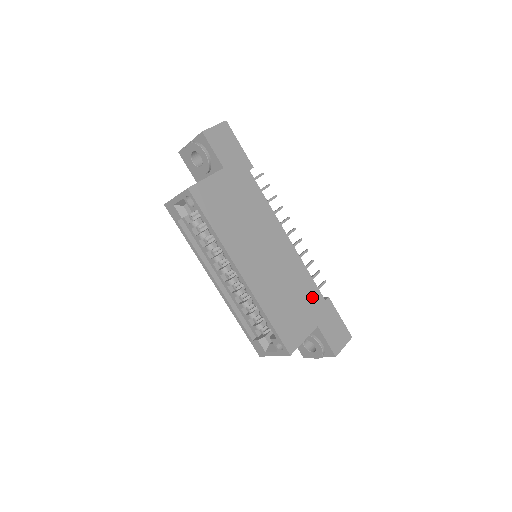
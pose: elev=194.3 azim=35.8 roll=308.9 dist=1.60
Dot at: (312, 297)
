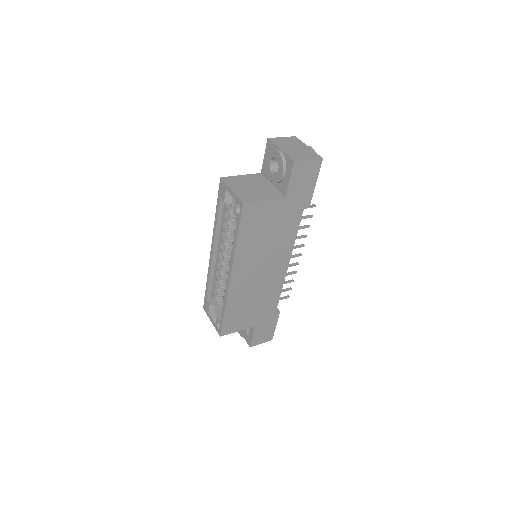
Dot at: (268, 308)
